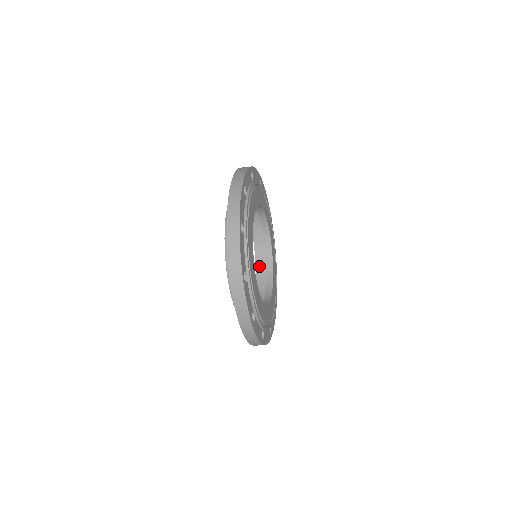
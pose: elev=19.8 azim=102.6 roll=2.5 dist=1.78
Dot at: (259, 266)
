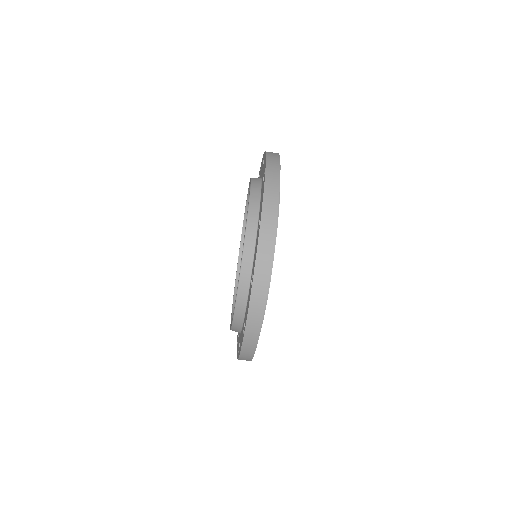
Dot at: occluded
